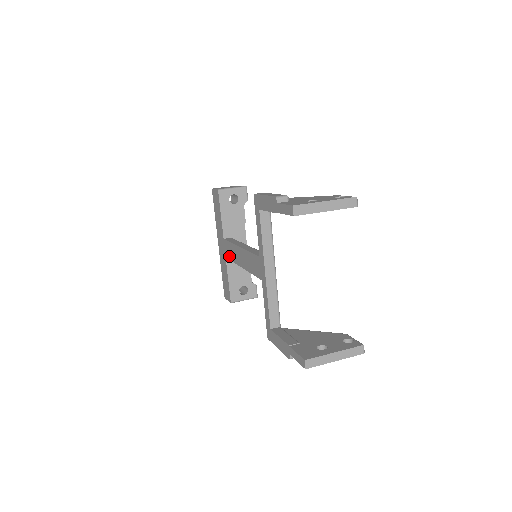
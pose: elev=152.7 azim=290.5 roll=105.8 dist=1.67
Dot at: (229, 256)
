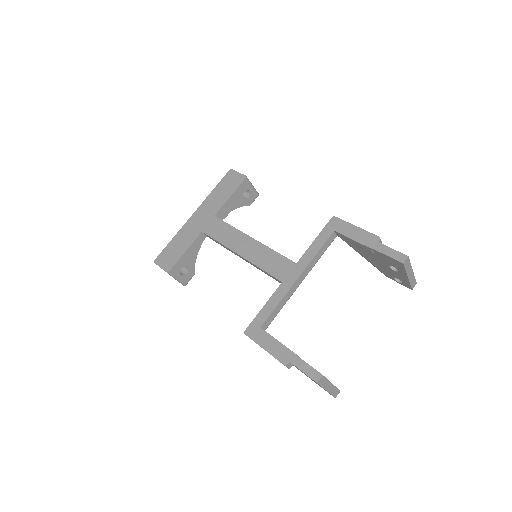
Dot at: (214, 234)
